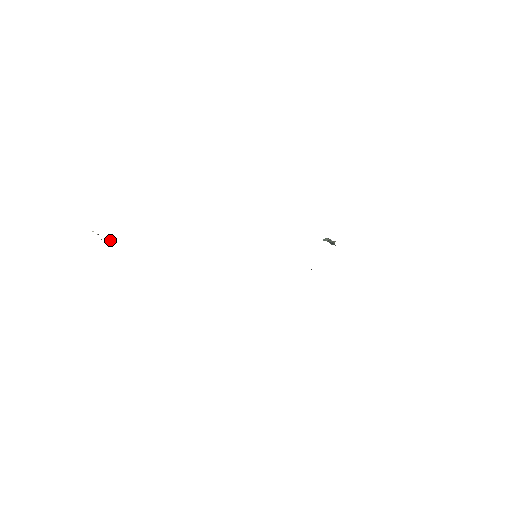
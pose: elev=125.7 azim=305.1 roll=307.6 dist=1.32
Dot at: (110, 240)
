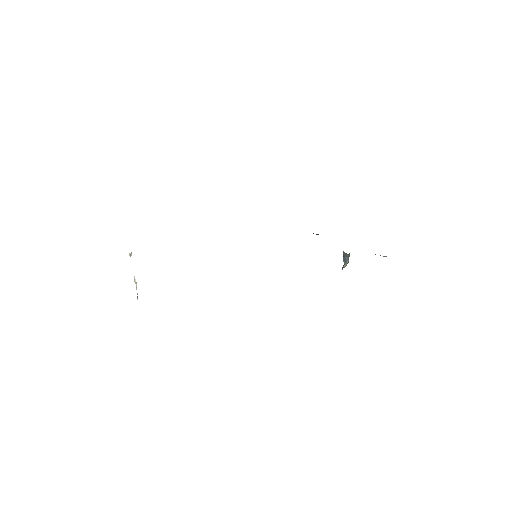
Dot at: occluded
